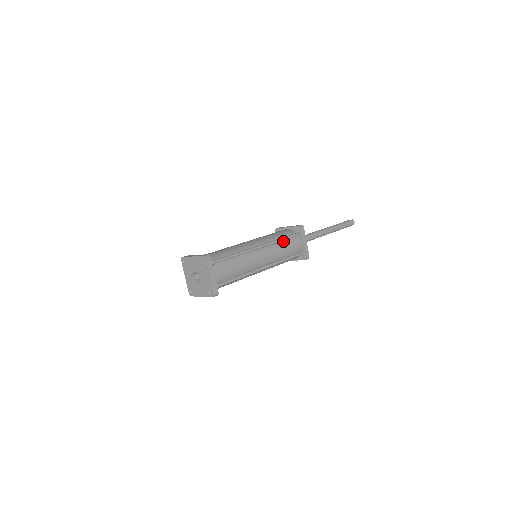
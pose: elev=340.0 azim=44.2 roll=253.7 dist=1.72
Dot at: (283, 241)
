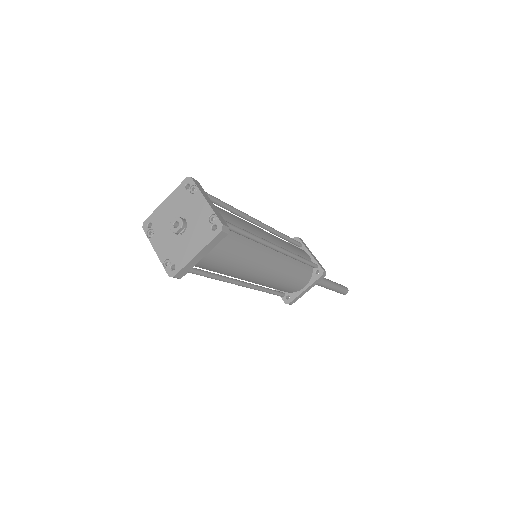
Dot at: occluded
